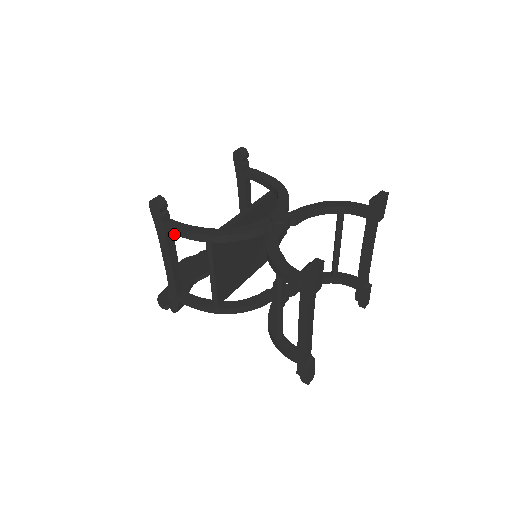
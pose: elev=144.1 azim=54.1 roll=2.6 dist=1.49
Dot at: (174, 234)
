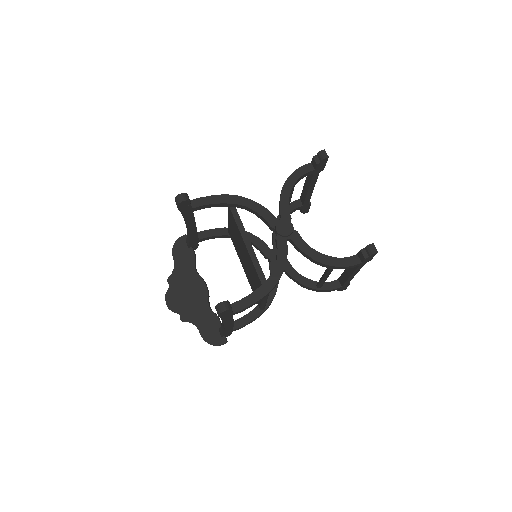
Dot at: (244, 310)
